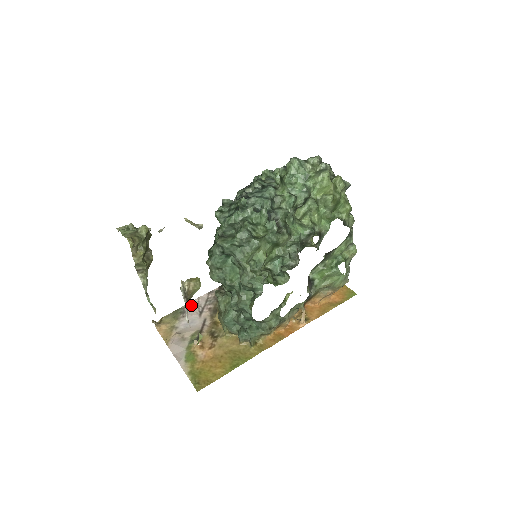
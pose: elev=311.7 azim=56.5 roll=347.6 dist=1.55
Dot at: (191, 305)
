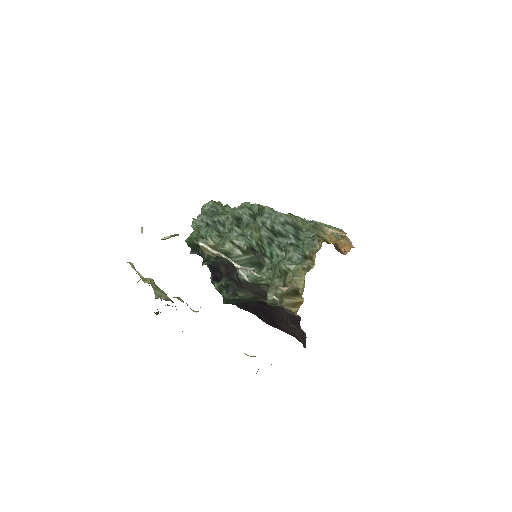
Dot at: occluded
